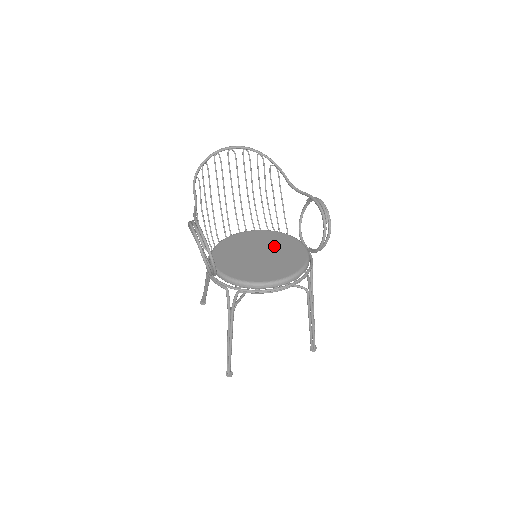
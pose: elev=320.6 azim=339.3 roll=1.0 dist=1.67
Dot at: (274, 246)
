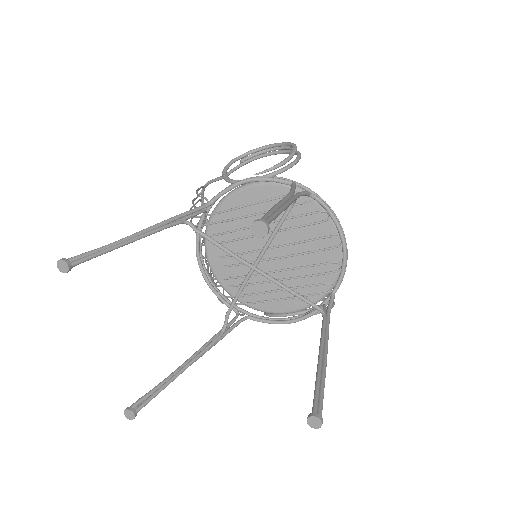
Dot at: occluded
